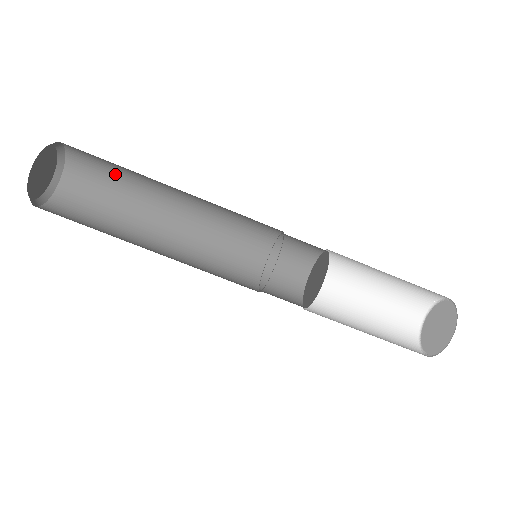
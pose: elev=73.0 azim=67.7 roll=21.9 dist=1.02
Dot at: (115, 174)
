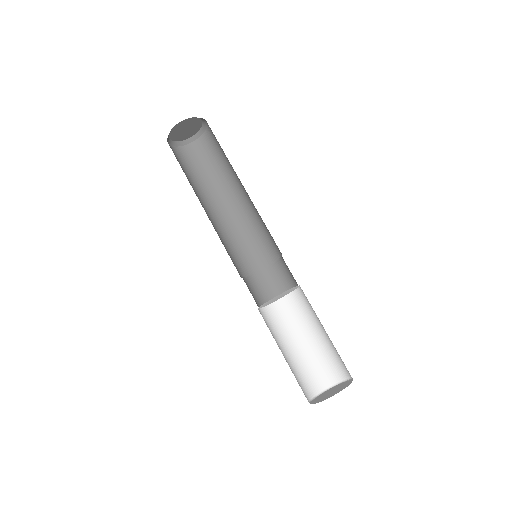
Dot at: (223, 155)
